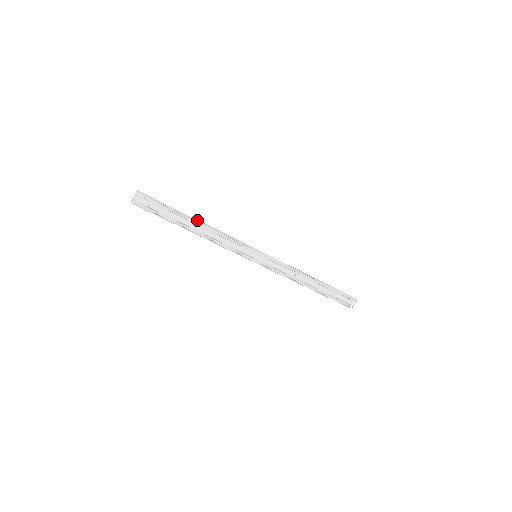
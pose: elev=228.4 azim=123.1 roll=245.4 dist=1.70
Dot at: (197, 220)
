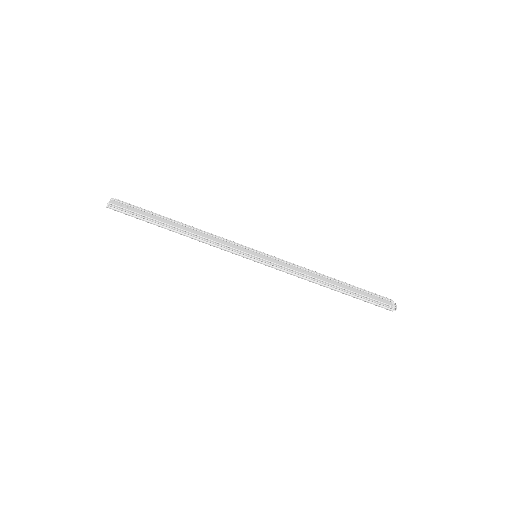
Dot at: (181, 222)
